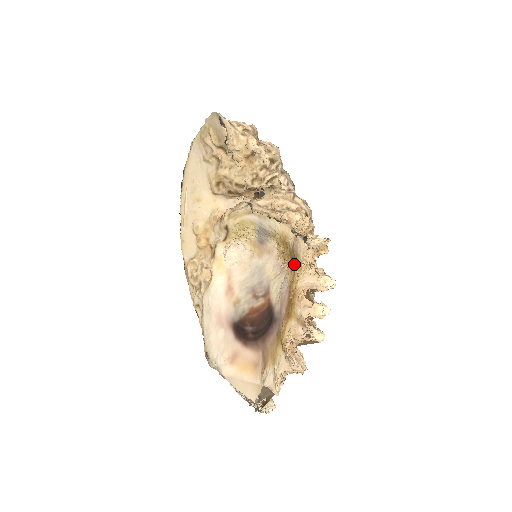
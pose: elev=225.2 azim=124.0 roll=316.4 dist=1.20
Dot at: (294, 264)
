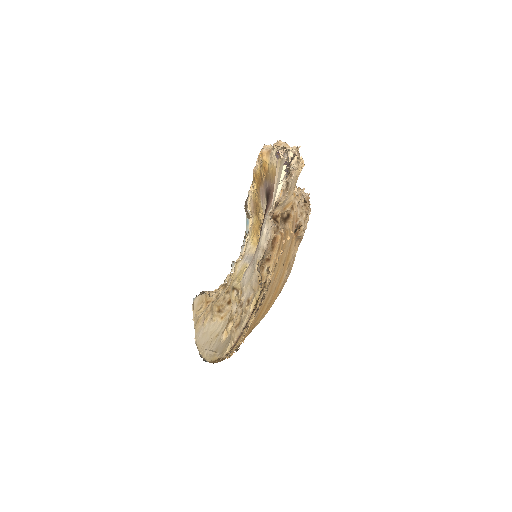
Dot at: (256, 203)
